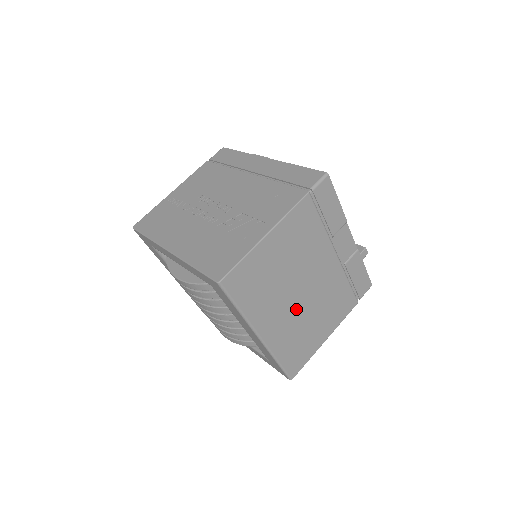
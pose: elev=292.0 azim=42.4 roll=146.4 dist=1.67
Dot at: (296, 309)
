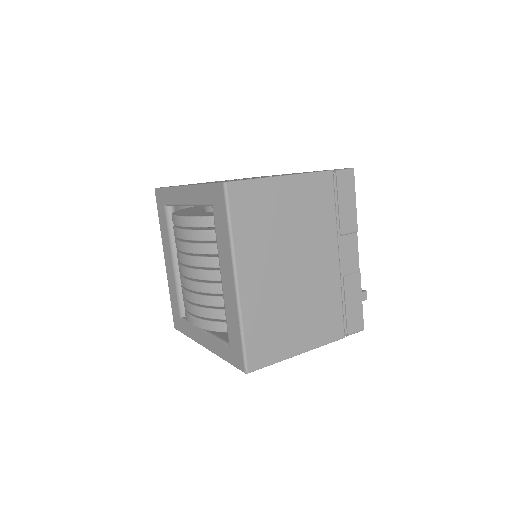
Dot at: (282, 283)
